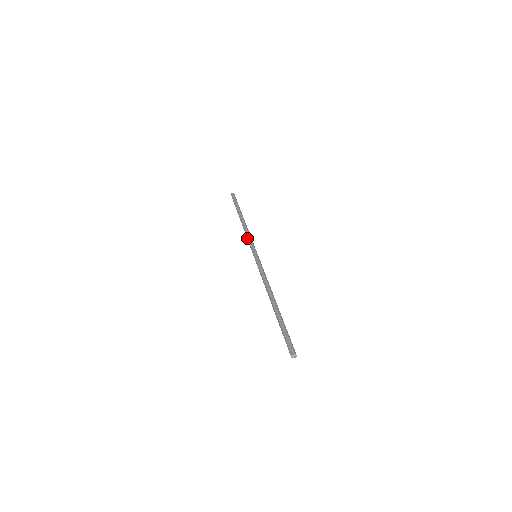
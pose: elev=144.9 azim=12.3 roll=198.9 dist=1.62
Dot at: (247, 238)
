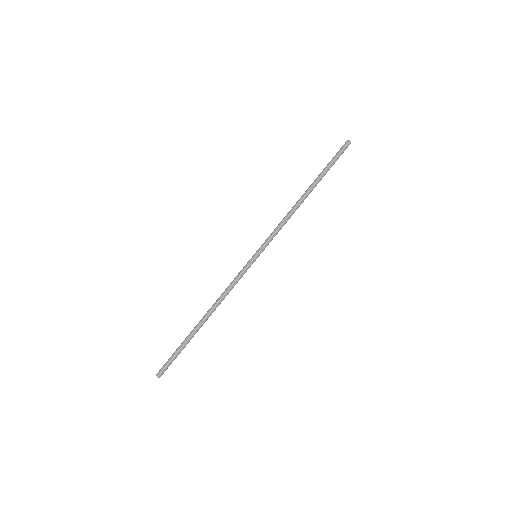
Dot at: (277, 226)
